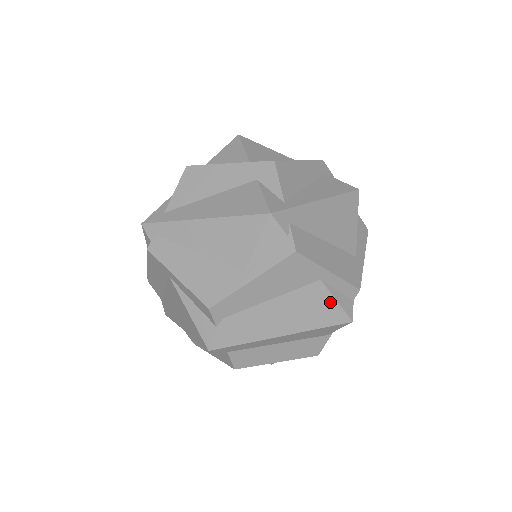
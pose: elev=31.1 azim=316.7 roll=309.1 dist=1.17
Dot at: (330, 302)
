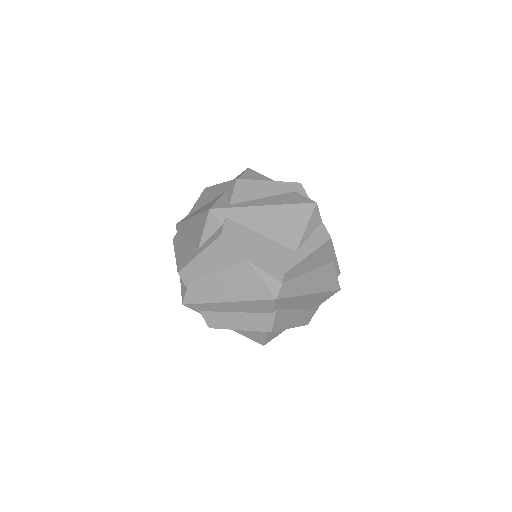
Dot at: (257, 280)
